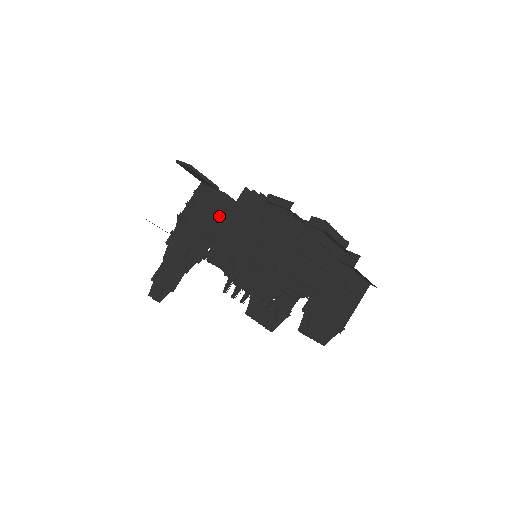
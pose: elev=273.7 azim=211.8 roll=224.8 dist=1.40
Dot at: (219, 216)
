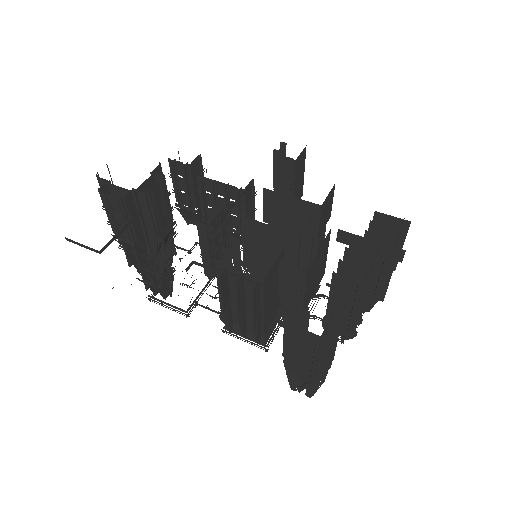
Dot at: (160, 211)
